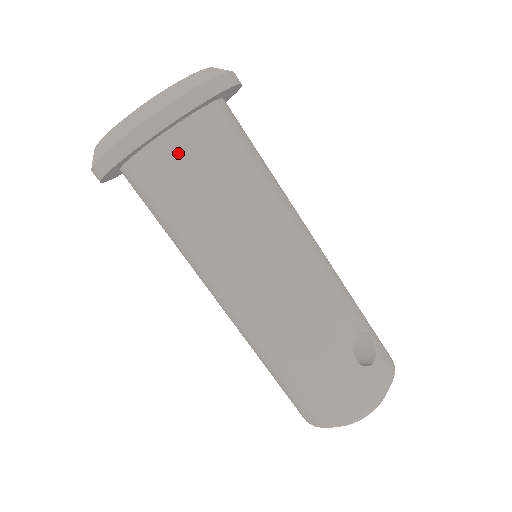
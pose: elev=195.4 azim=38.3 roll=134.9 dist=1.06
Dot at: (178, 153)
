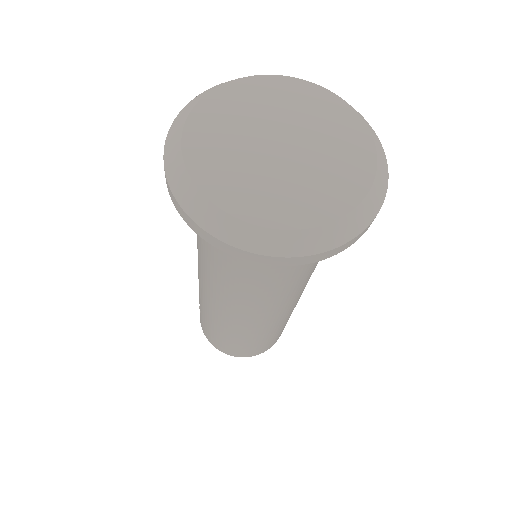
Dot at: occluded
